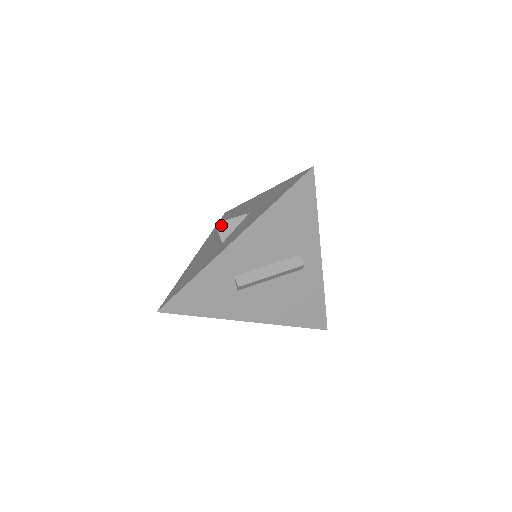
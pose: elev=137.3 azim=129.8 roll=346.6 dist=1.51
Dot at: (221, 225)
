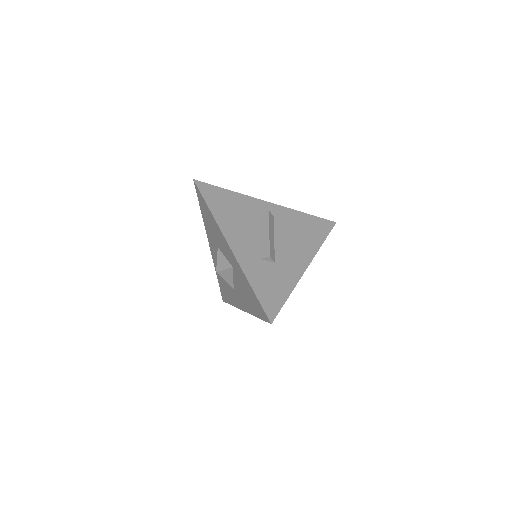
Dot at: (219, 268)
